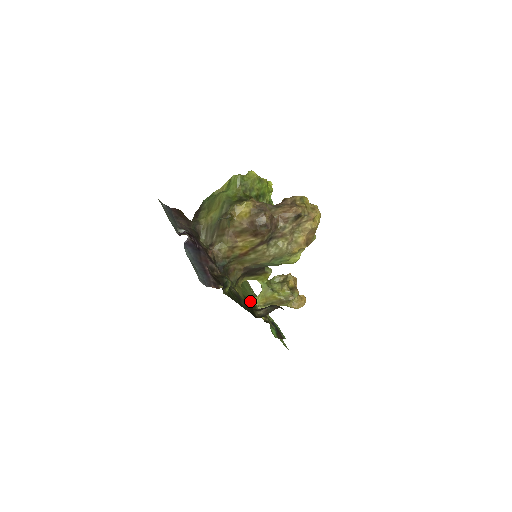
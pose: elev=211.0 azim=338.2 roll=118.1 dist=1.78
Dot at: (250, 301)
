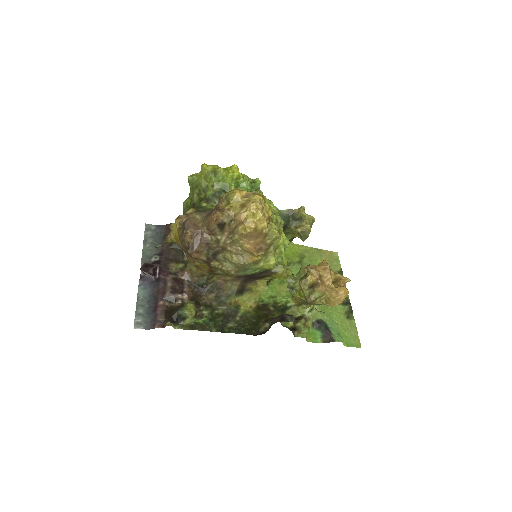
Dot at: (276, 304)
